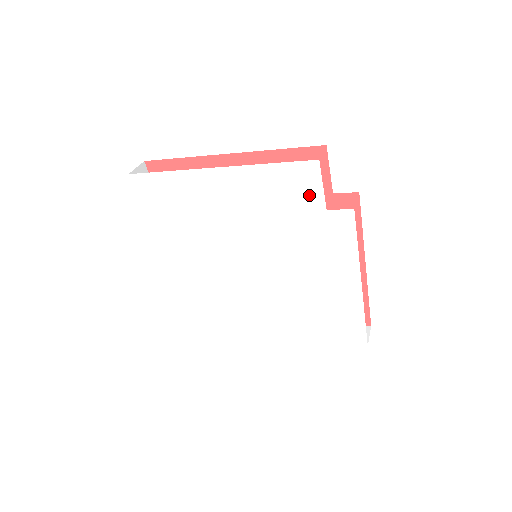
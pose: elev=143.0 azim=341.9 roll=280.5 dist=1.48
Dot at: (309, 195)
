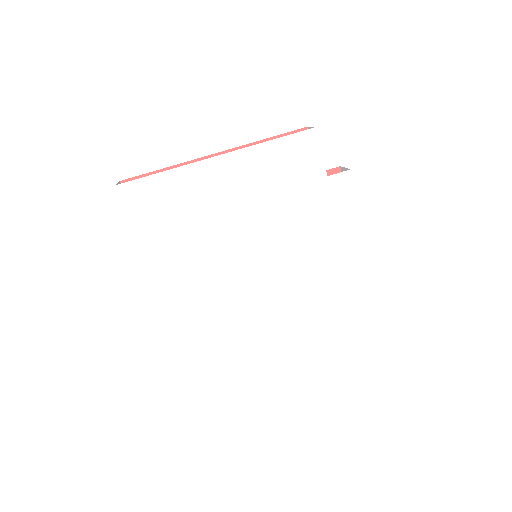
Dot at: (310, 165)
